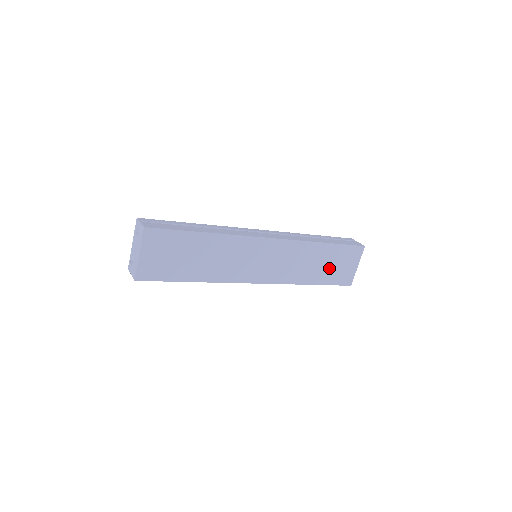
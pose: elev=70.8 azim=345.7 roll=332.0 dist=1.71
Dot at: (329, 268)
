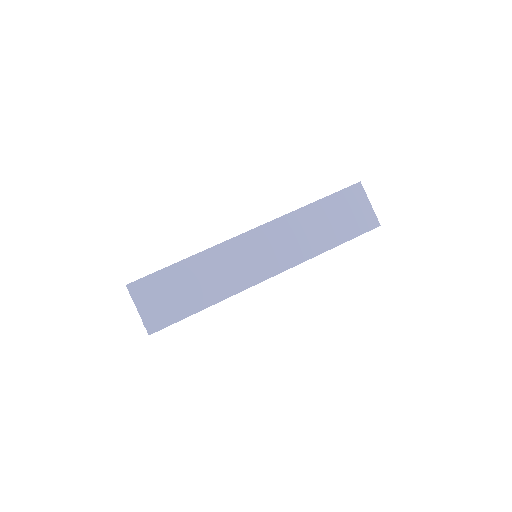
Dot at: (338, 223)
